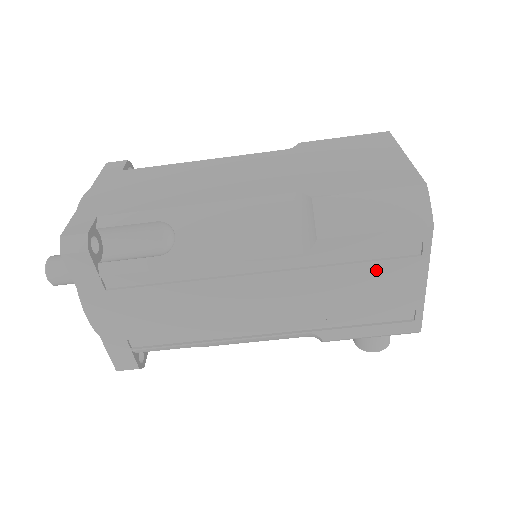
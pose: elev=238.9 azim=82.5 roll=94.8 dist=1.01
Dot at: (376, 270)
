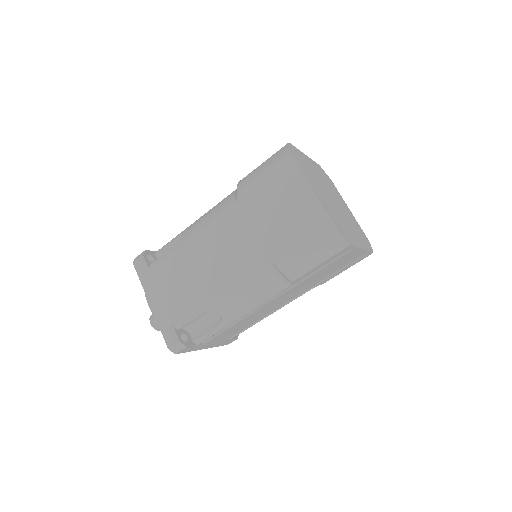
Dot at: (331, 265)
